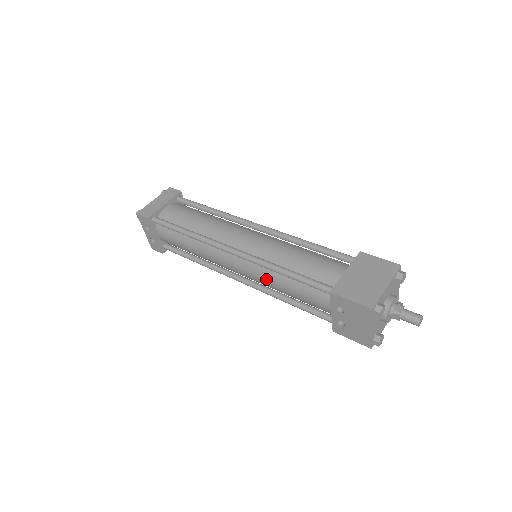
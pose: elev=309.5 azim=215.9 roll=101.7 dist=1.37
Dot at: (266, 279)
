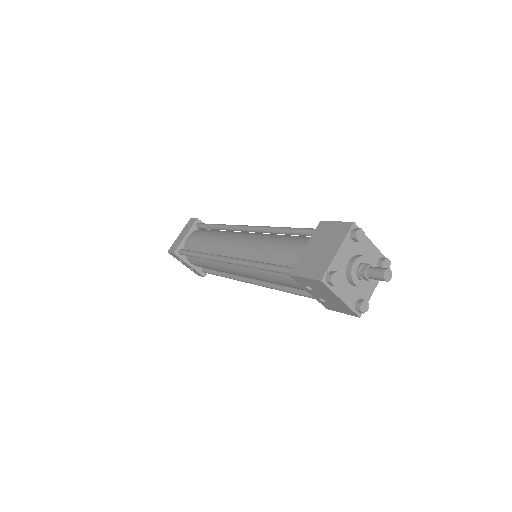
Dot at: (259, 277)
